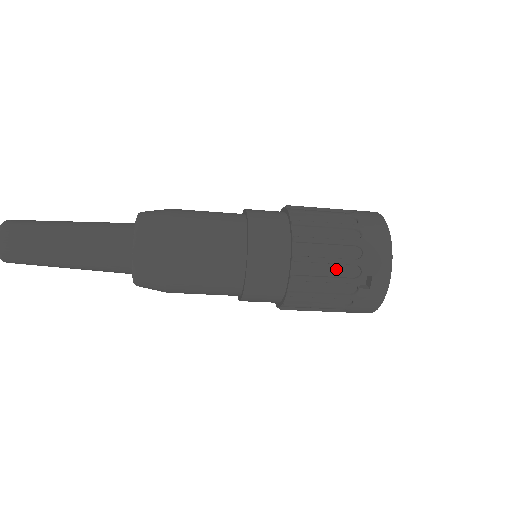
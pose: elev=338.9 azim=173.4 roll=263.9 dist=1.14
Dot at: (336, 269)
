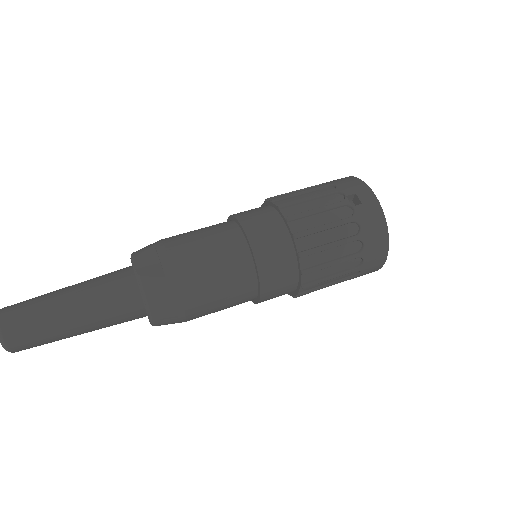
Dot at: (321, 202)
